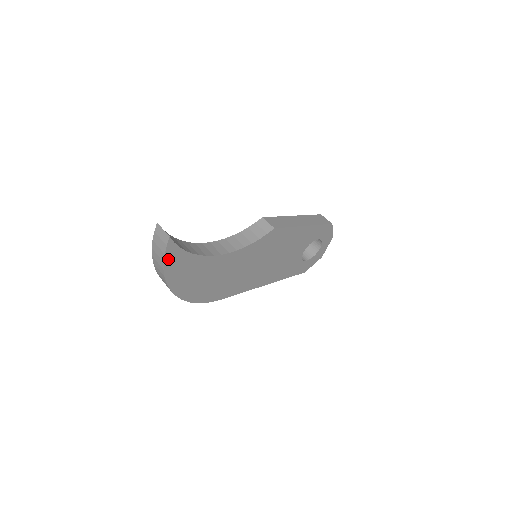
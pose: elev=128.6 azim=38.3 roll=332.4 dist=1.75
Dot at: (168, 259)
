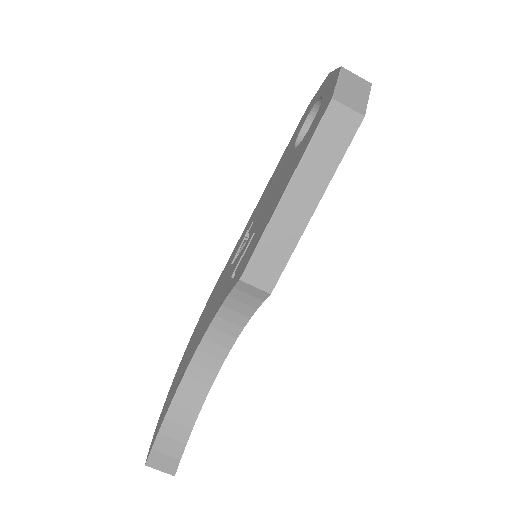
Dot at: occluded
